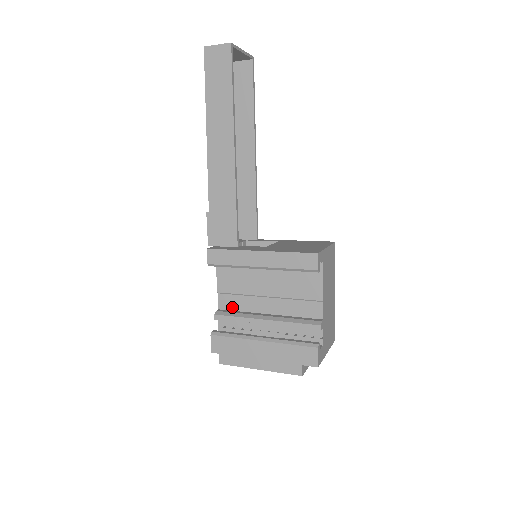
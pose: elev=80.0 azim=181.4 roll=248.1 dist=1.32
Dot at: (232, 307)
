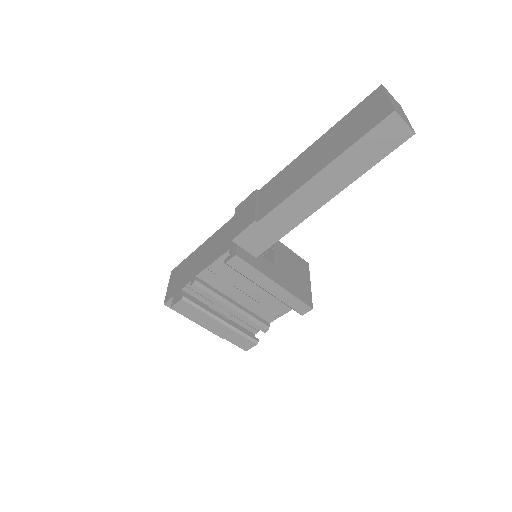
Dot at: (209, 282)
